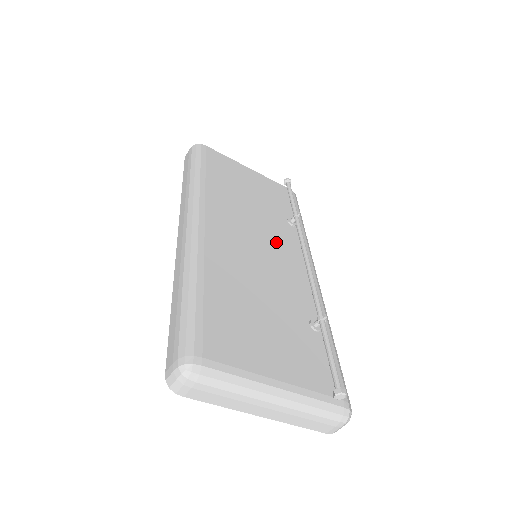
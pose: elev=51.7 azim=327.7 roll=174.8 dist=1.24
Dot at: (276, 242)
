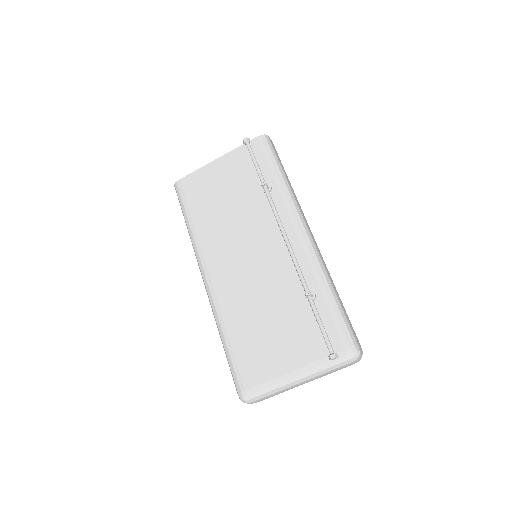
Dot at: (261, 232)
